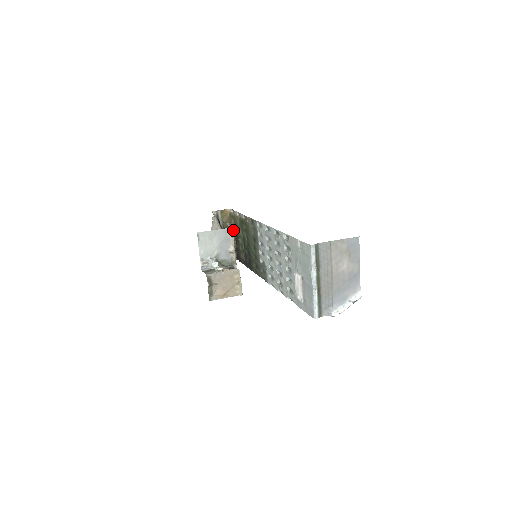
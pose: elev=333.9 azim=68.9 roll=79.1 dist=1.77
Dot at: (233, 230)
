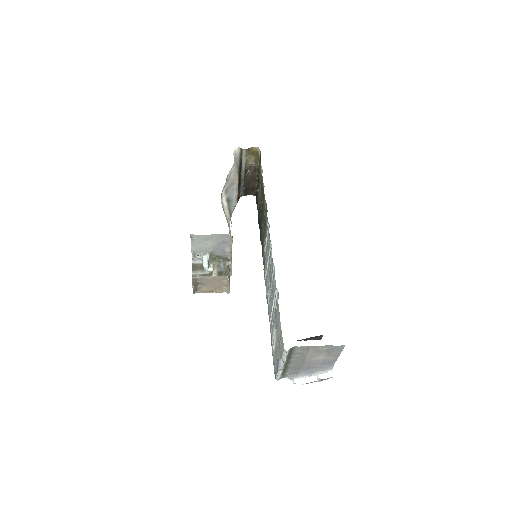
Dot at: (257, 171)
